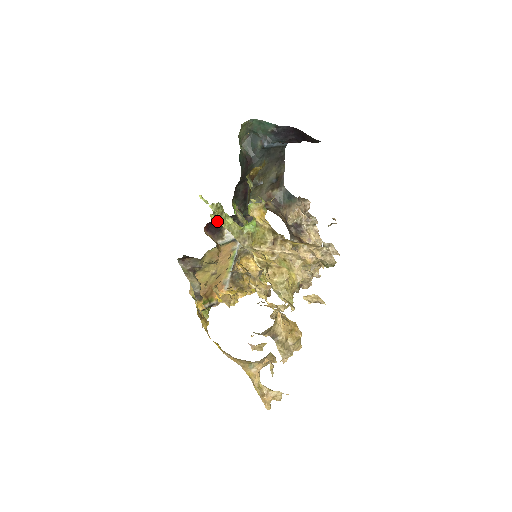
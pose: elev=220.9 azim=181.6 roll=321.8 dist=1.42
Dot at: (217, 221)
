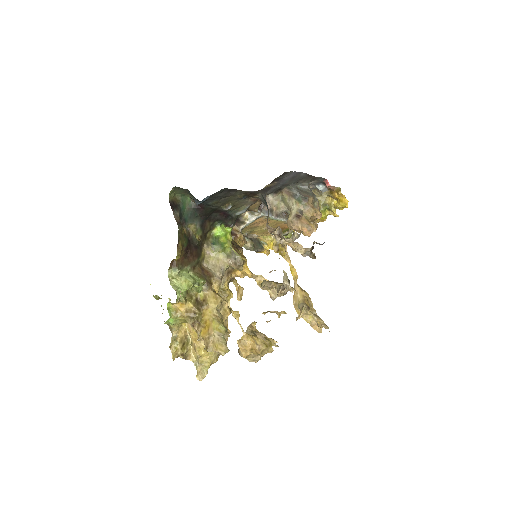
Dot at: occluded
